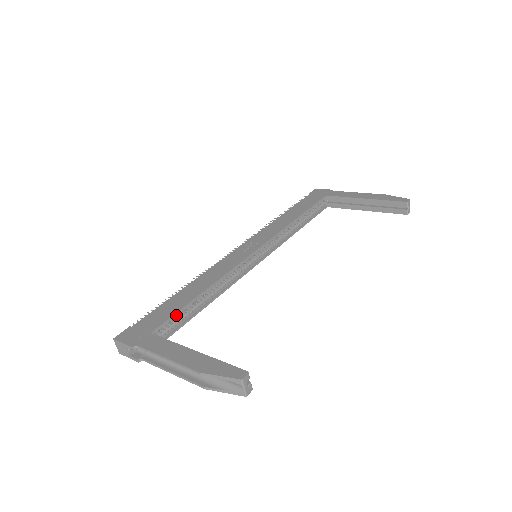
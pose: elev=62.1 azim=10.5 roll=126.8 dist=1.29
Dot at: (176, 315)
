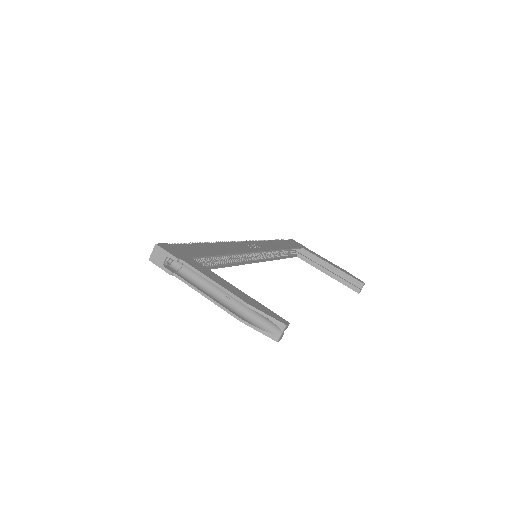
Dot at: (205, 258)
